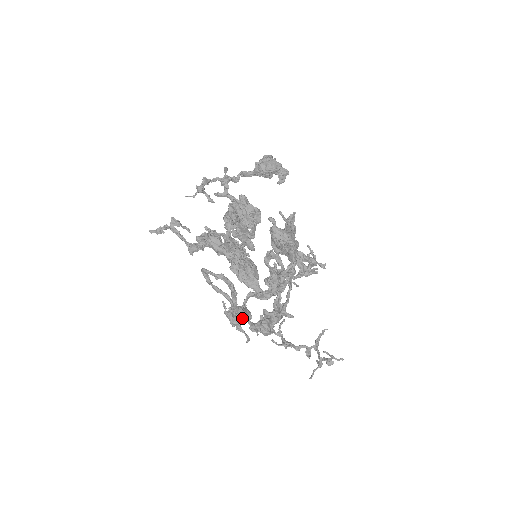
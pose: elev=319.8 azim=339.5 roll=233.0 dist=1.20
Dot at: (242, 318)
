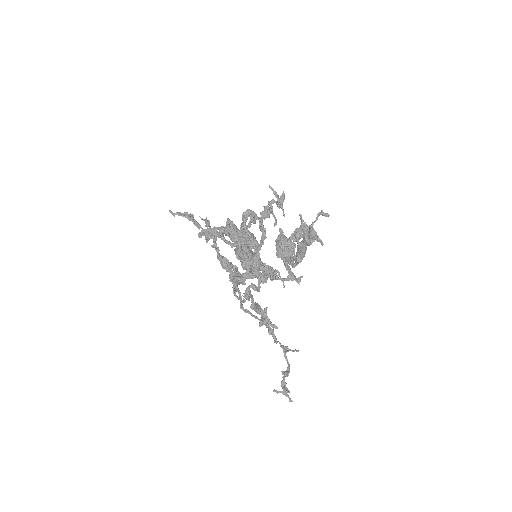
Dot at: (259, 264)
